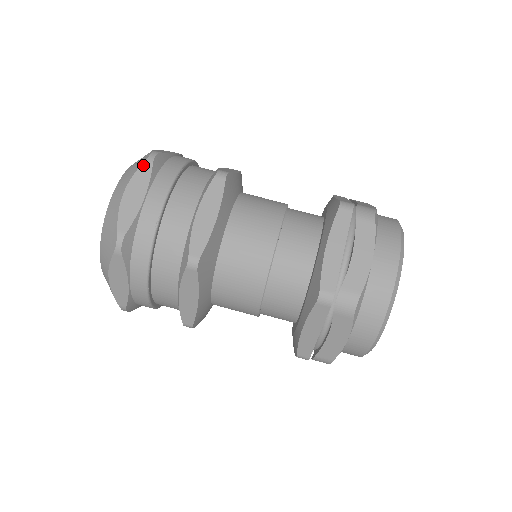
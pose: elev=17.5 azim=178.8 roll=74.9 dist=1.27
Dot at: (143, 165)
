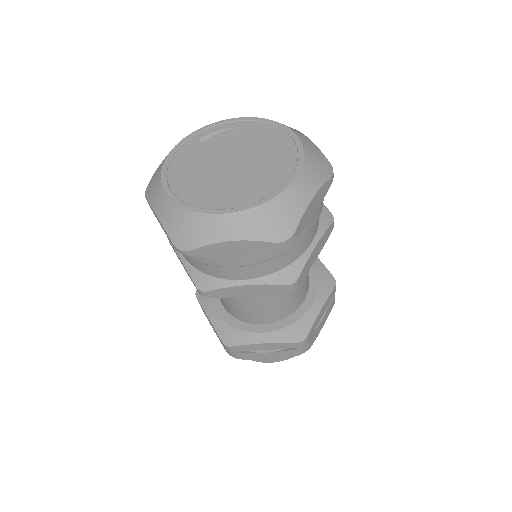
Dot at: (330, 180)
